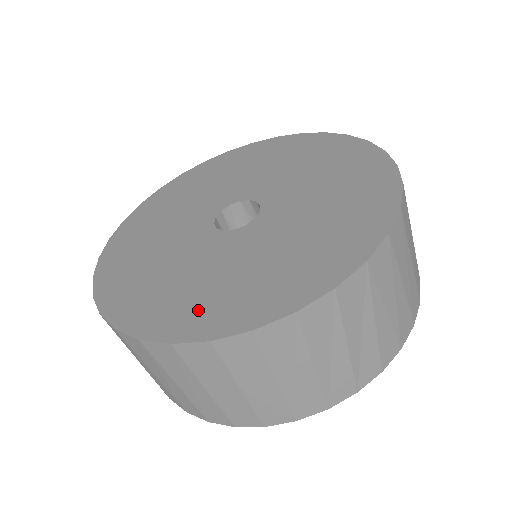
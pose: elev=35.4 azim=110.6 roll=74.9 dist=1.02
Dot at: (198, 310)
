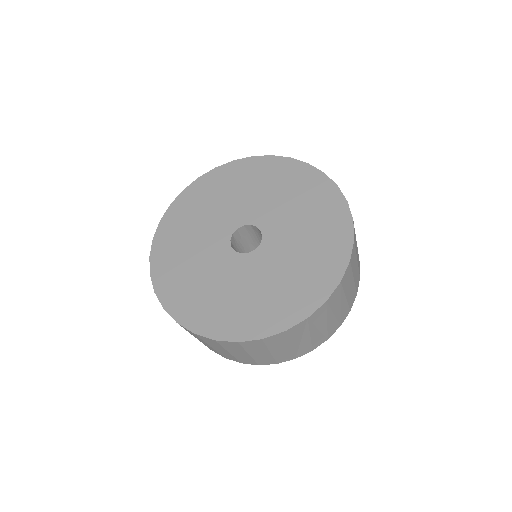
Dot at: (211, 315)
